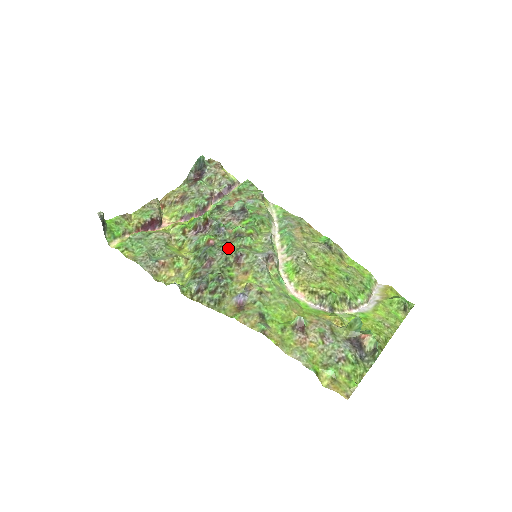
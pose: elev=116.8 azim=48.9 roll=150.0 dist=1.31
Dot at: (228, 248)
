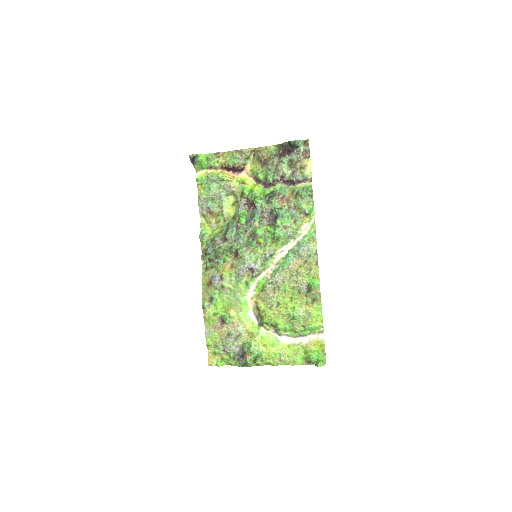
Dot at: (240, 240)
